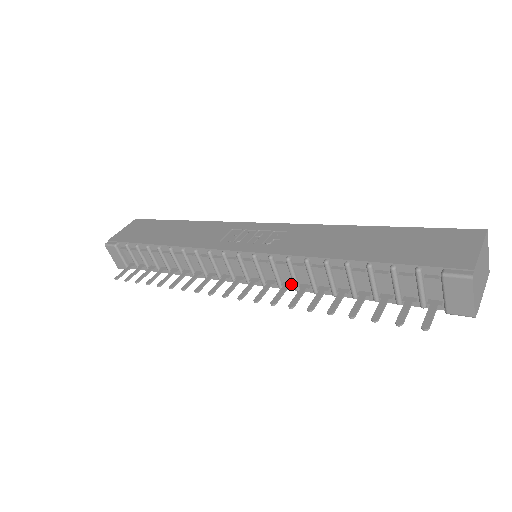
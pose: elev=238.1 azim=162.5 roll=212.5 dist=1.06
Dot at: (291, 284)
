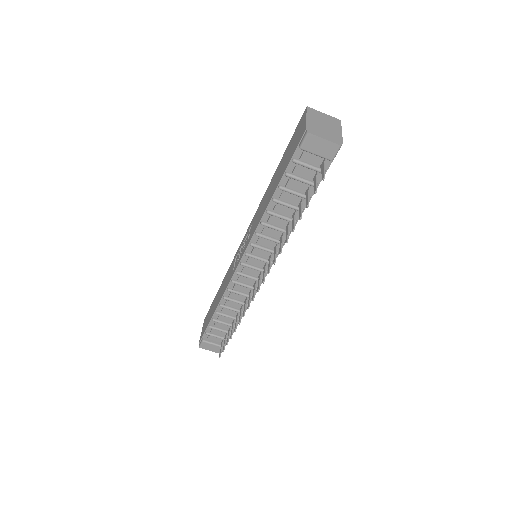
Dot at: (276, 245)
